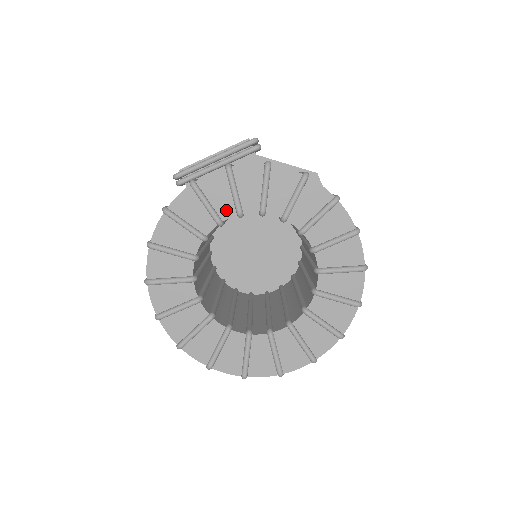
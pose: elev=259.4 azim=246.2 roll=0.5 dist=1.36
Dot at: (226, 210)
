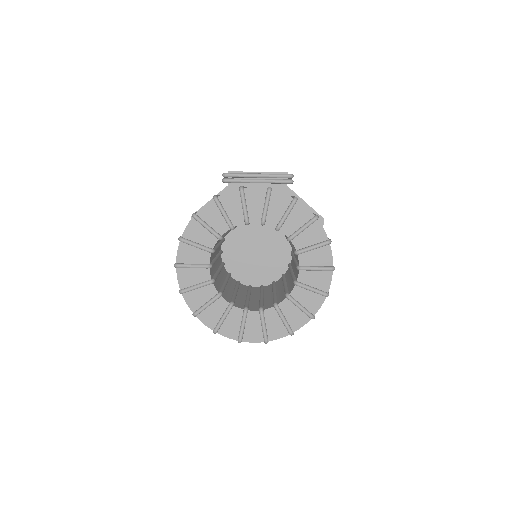
Dot at: (255, 216)
